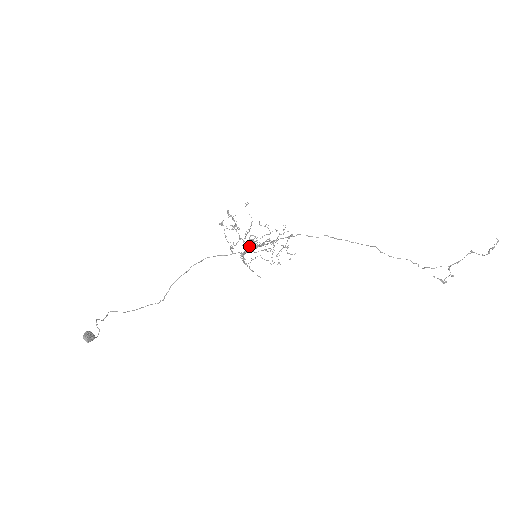
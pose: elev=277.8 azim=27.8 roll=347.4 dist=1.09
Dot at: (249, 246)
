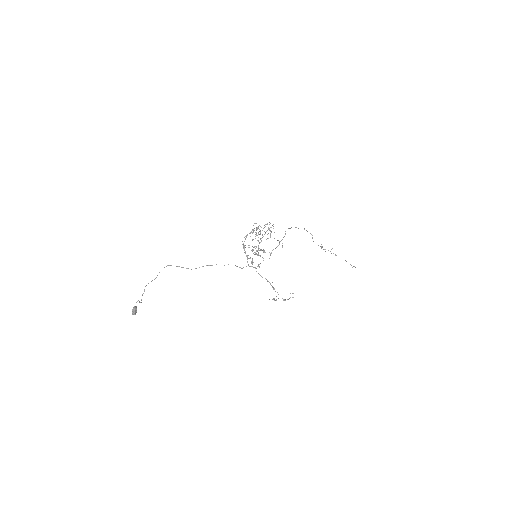
Dot at: (257, 255)
